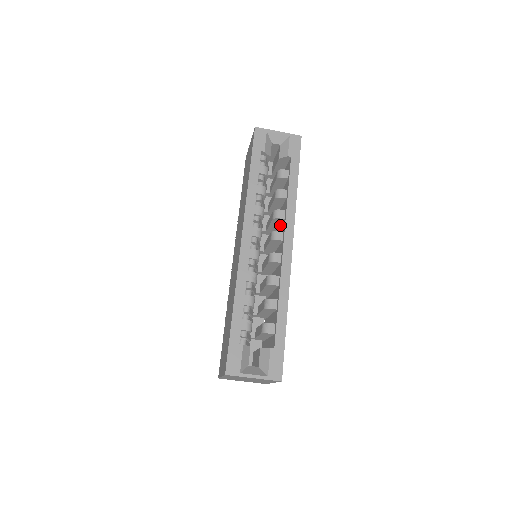
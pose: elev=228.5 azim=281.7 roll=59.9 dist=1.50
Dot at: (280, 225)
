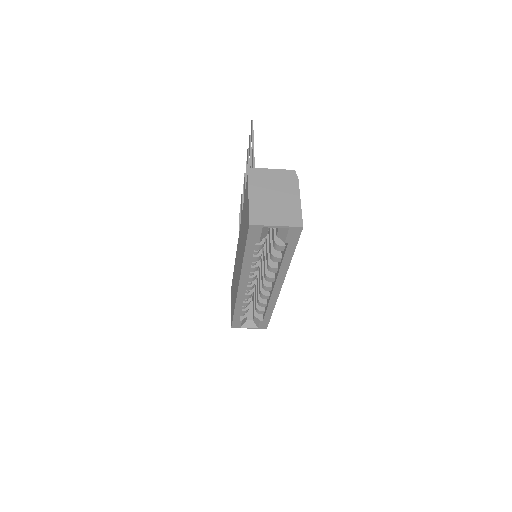
Dot at: occluded
